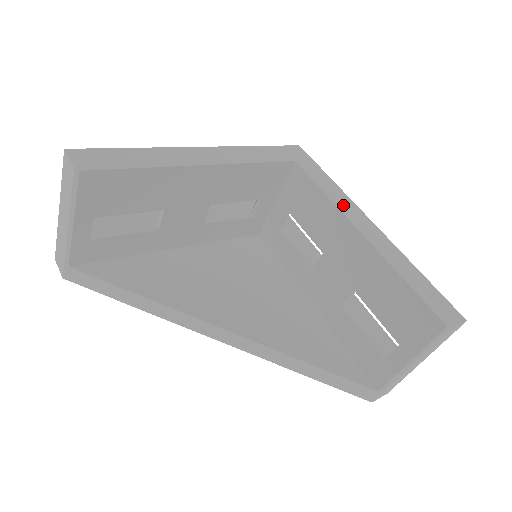
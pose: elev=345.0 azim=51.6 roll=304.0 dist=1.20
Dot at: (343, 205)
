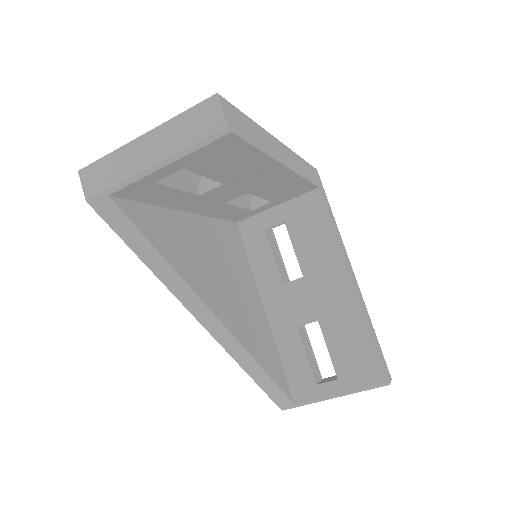
Dot at: (342, 249)
